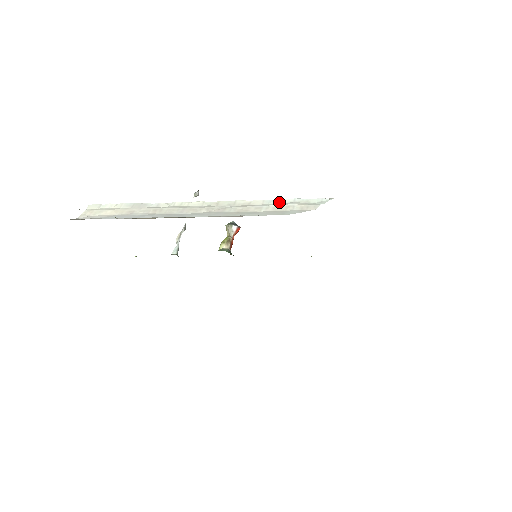
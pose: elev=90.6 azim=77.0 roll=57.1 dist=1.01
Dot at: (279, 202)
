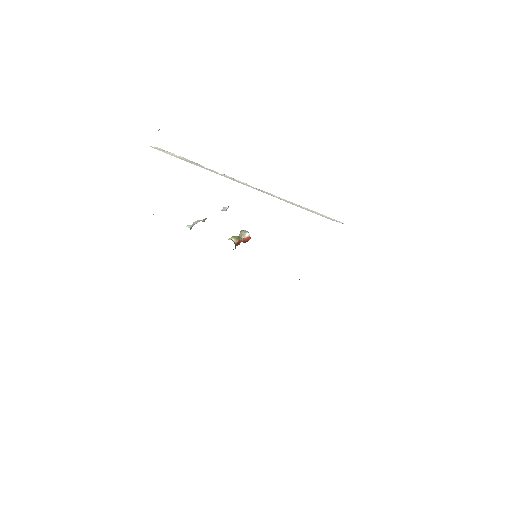
Dot at: occluded
